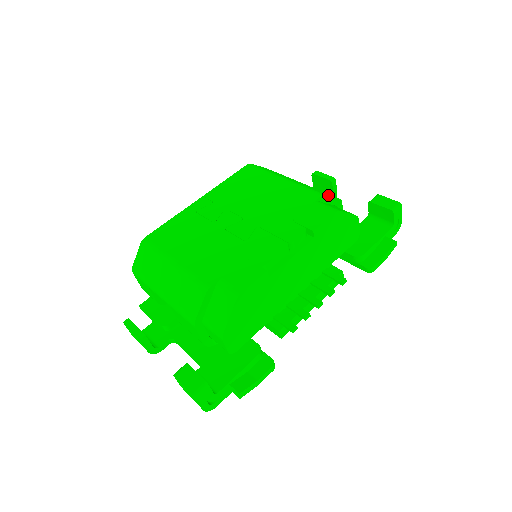
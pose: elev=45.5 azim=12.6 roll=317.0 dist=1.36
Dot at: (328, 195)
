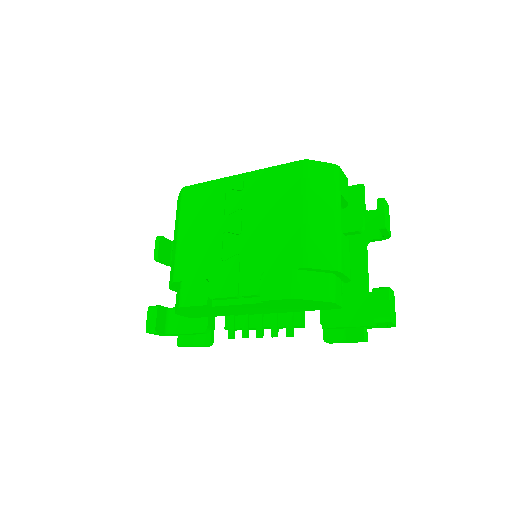
Dot at: (317, 267)
